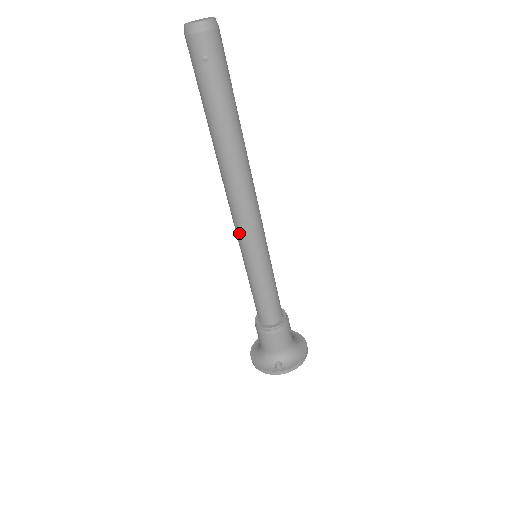
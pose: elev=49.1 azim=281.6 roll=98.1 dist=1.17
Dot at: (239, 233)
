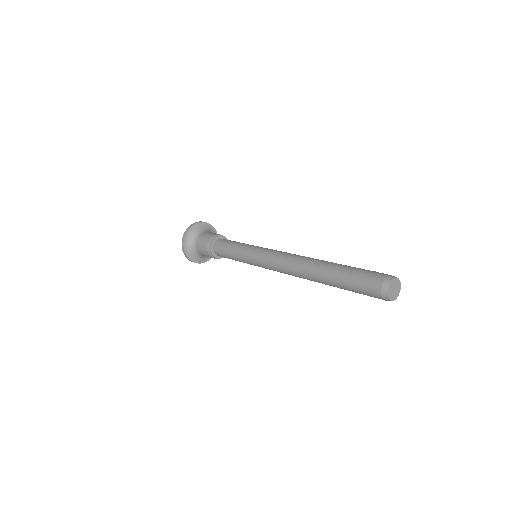
Dot at: (268, 268)
